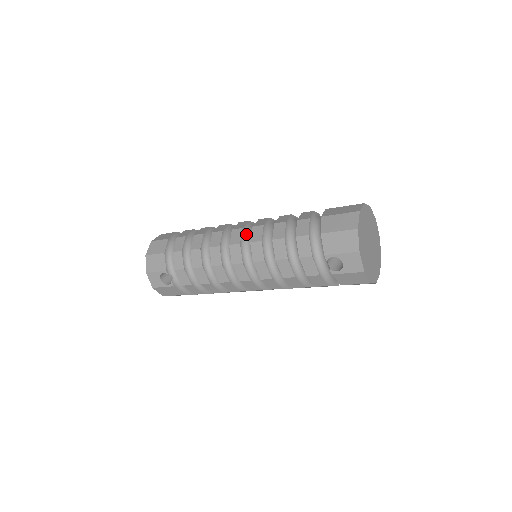
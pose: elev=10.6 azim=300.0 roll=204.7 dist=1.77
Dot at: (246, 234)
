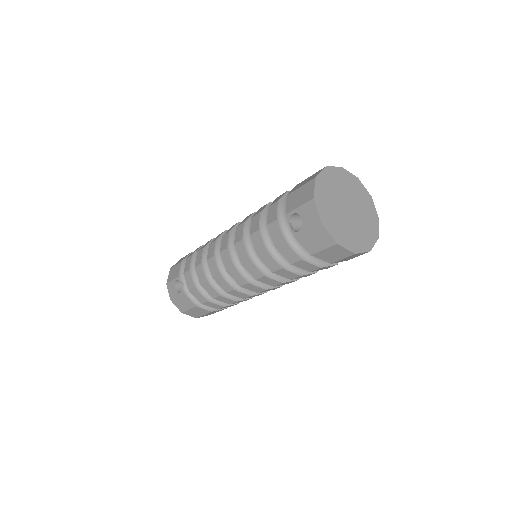
Dot at: occluded
